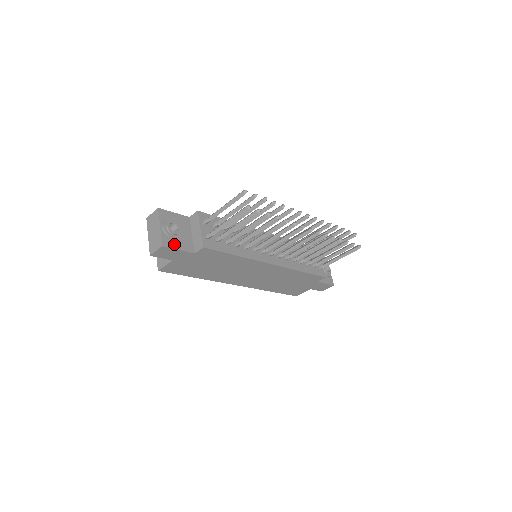
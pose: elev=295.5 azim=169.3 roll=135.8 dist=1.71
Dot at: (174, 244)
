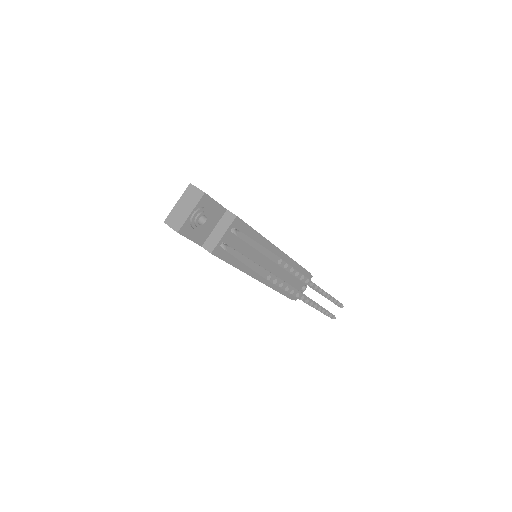
Dot at: (190, 233)
